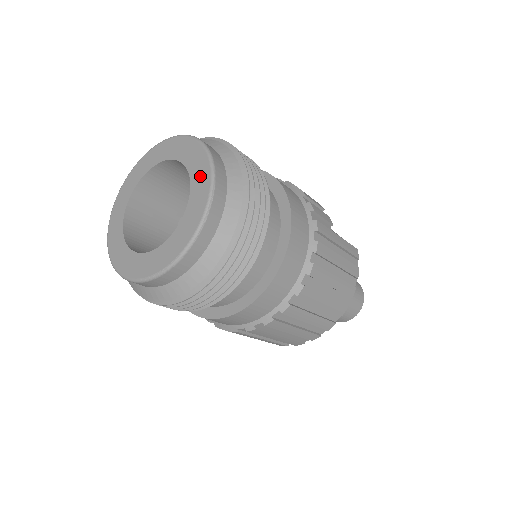
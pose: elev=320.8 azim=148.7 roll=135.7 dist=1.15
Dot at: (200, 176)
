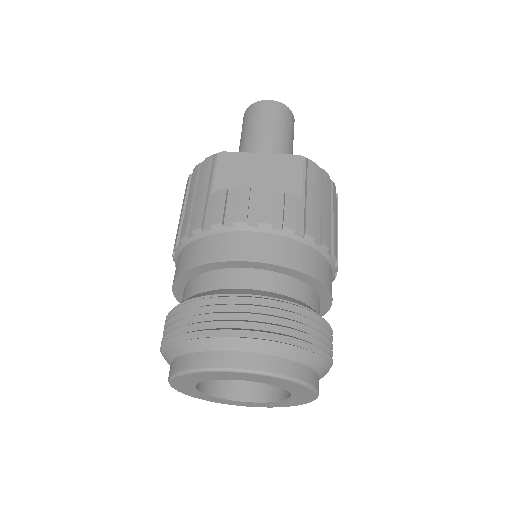
Dot at: (276, 383)
